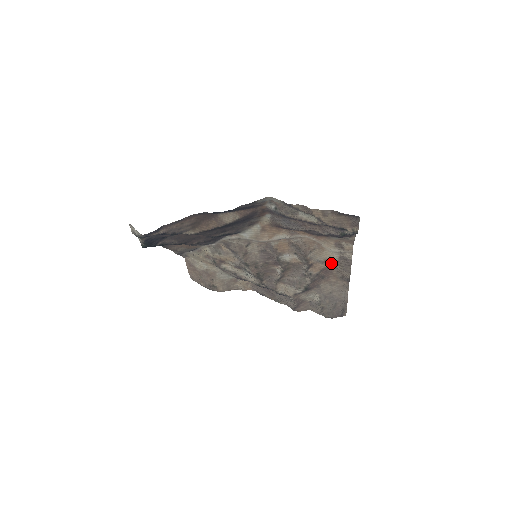
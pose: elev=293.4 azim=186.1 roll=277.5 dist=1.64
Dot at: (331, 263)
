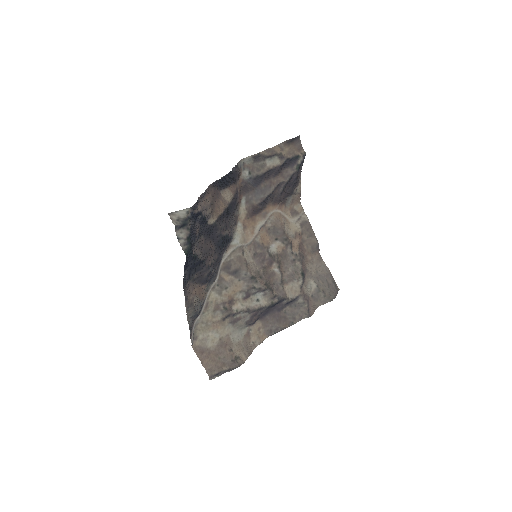
Dot at: (299, 236)
